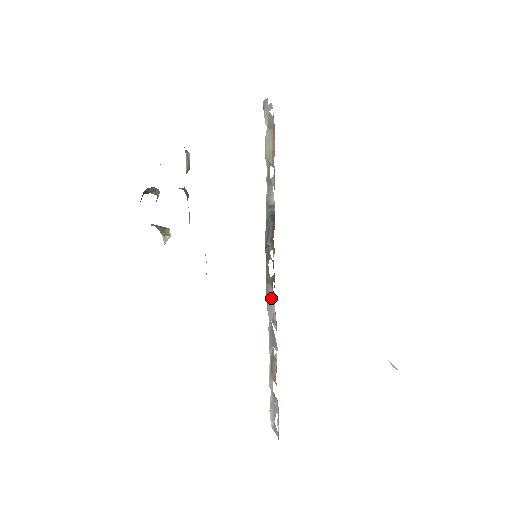
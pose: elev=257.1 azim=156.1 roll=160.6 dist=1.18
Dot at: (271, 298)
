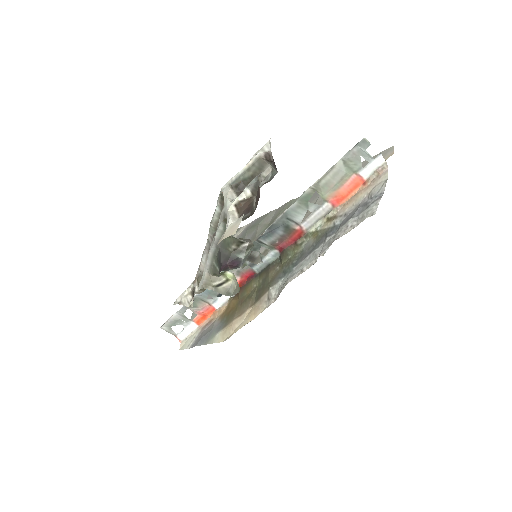
Dot at: (235, 272)
